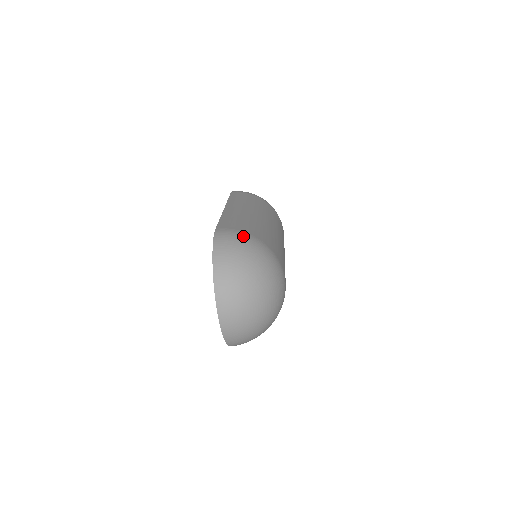
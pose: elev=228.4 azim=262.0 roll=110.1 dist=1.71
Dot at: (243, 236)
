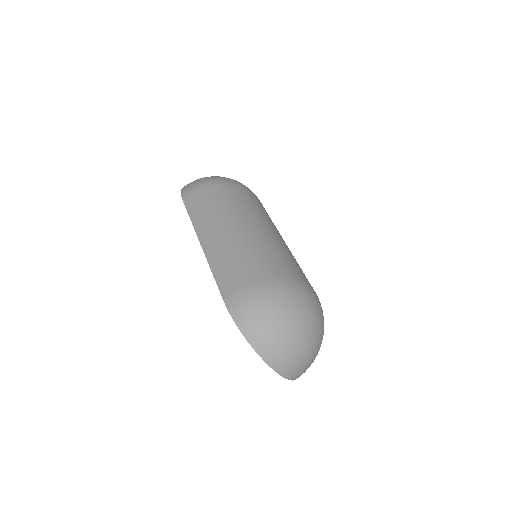
Dot at: (256, 294)
